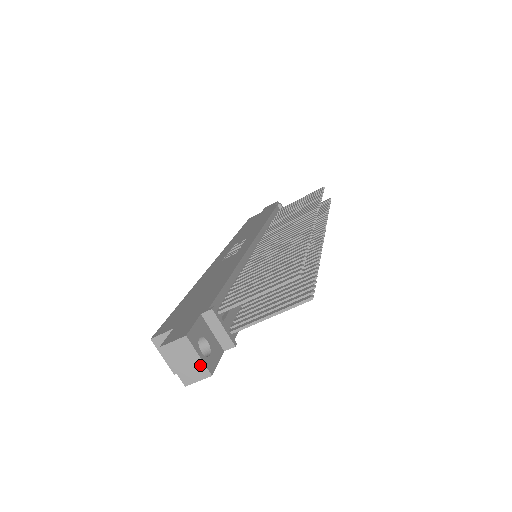
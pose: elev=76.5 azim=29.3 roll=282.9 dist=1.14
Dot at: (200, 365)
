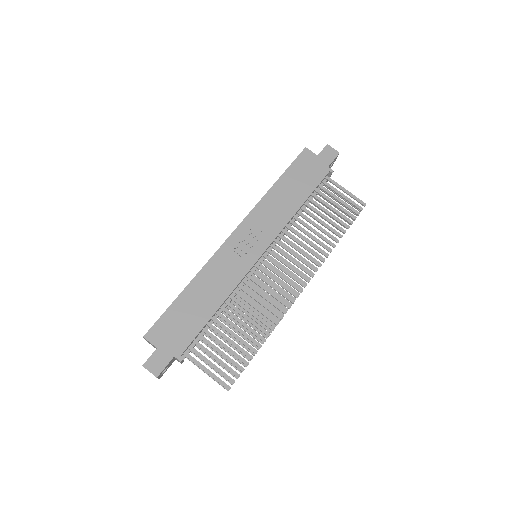
Dot at: occluded
